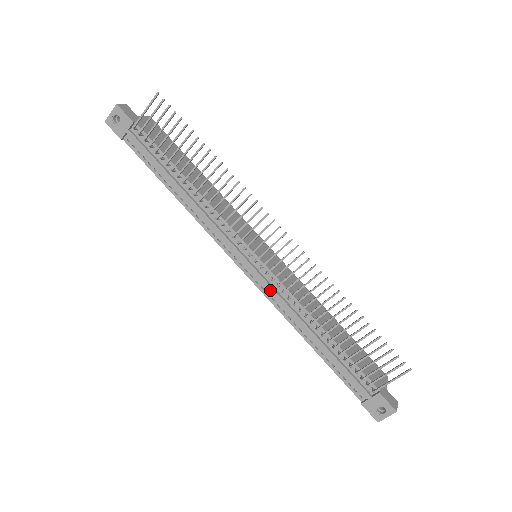
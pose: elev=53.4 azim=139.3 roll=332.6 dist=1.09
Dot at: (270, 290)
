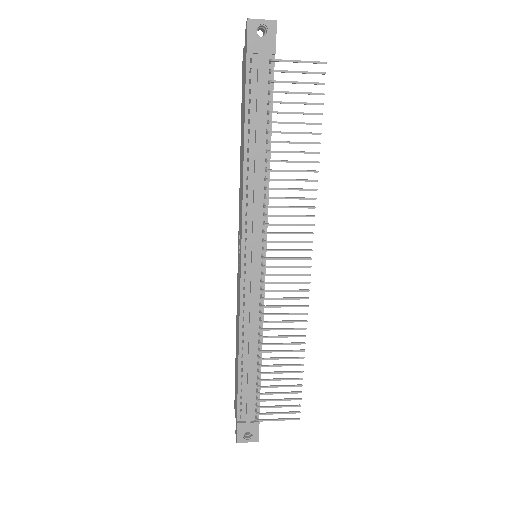
Dot at: (251, 296)
